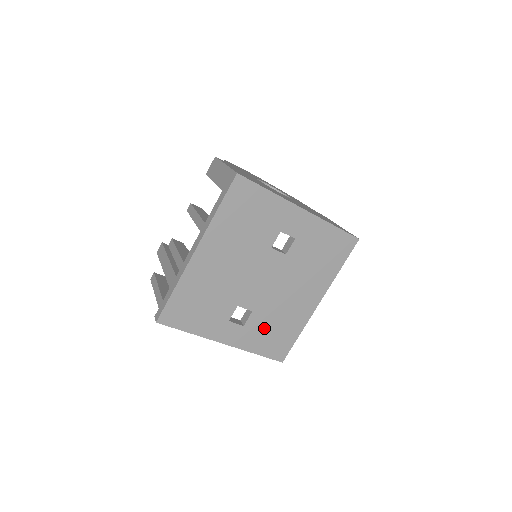
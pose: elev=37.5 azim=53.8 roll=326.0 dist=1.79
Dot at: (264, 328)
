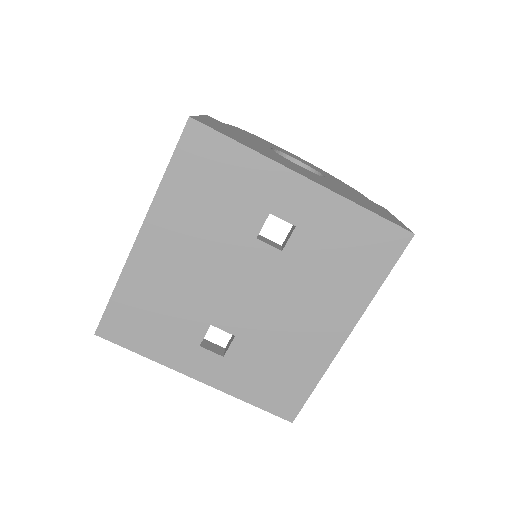
Dot at: (257, 364)
